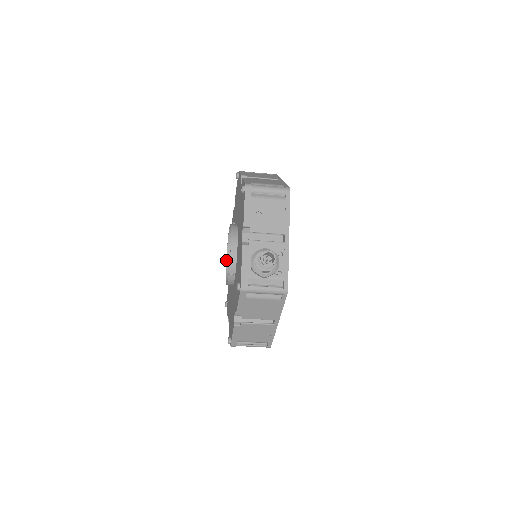
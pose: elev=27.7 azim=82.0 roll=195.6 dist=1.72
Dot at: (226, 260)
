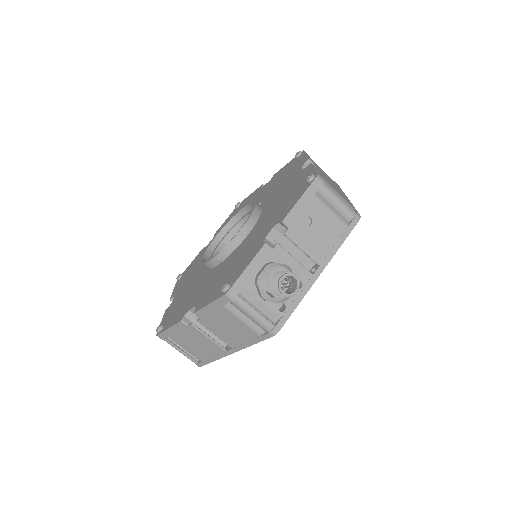
Dot at: occluded
